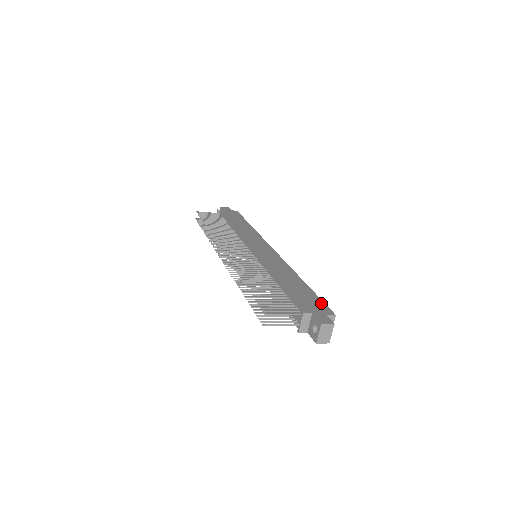
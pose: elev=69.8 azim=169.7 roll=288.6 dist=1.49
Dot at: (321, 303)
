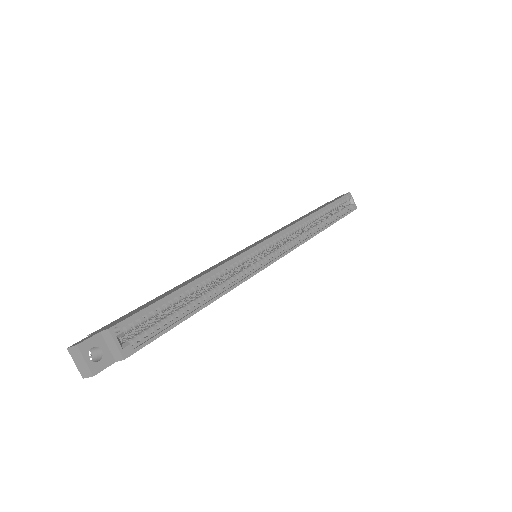
Dot at: (135, 312)
